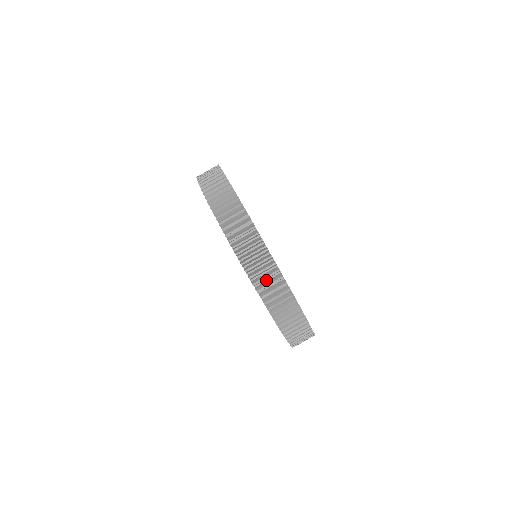
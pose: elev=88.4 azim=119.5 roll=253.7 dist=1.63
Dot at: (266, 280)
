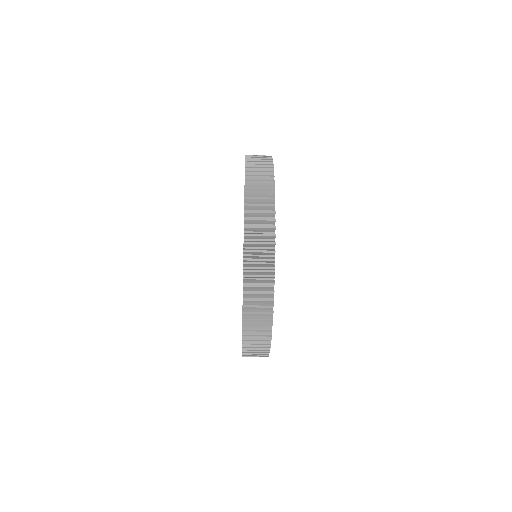
Dot at: occluded
